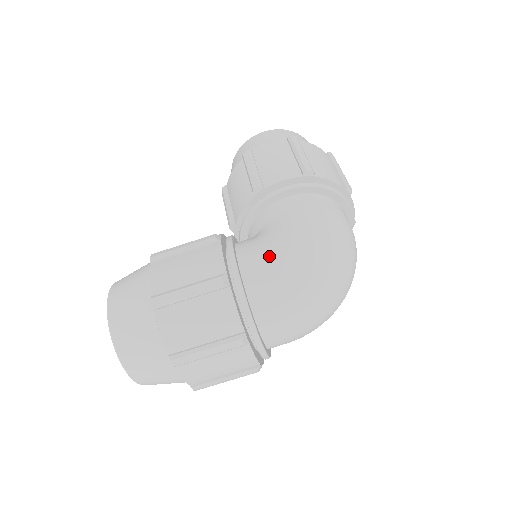
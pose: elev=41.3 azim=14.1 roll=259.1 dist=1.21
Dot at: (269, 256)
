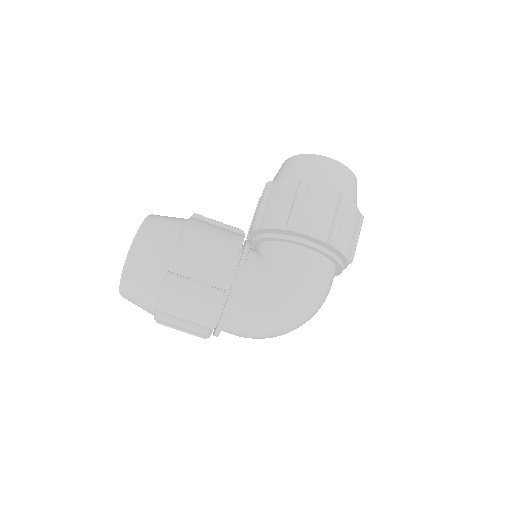
Dot at: (262, 292)
